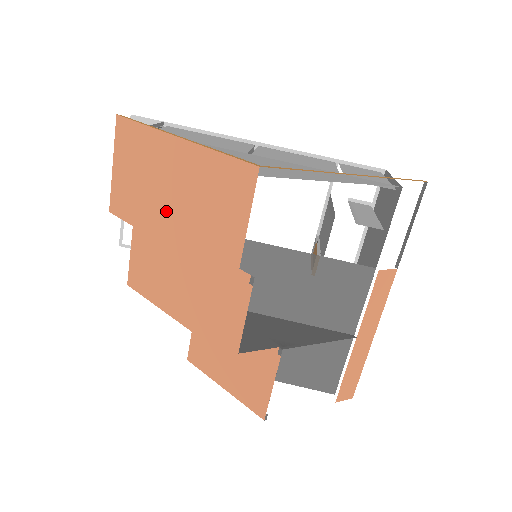
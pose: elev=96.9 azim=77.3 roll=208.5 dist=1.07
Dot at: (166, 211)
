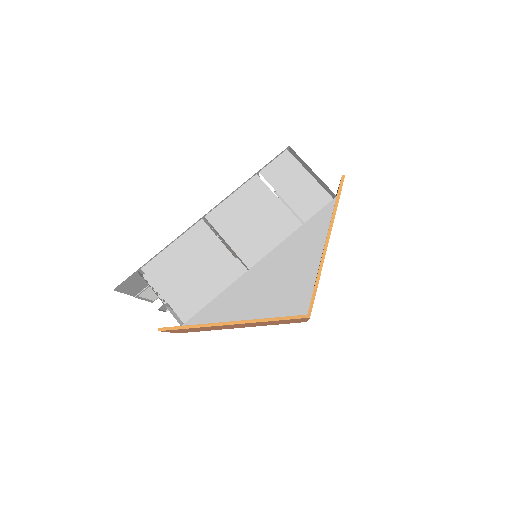
Dot at: occluded
